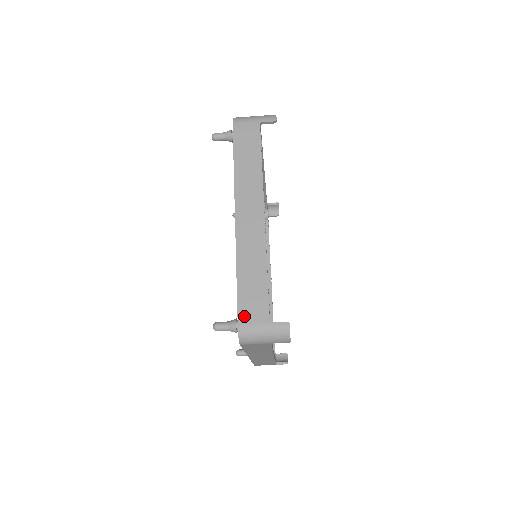
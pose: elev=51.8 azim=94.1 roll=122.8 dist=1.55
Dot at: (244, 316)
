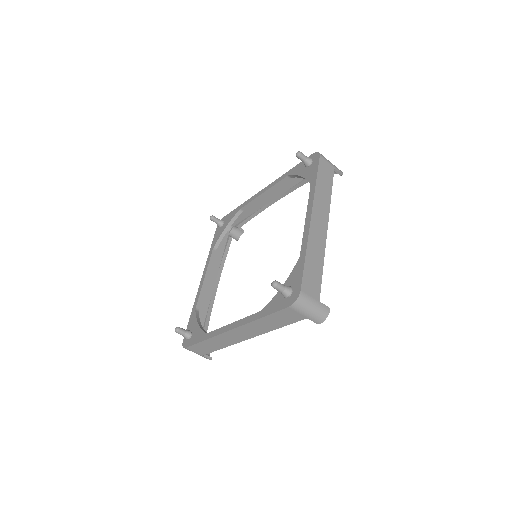
Dot at: (306, 286)
